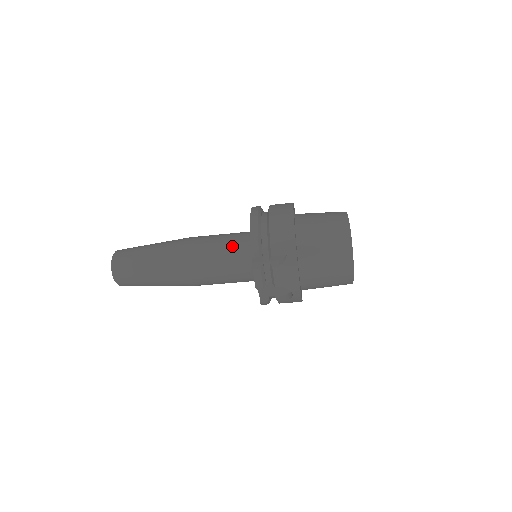
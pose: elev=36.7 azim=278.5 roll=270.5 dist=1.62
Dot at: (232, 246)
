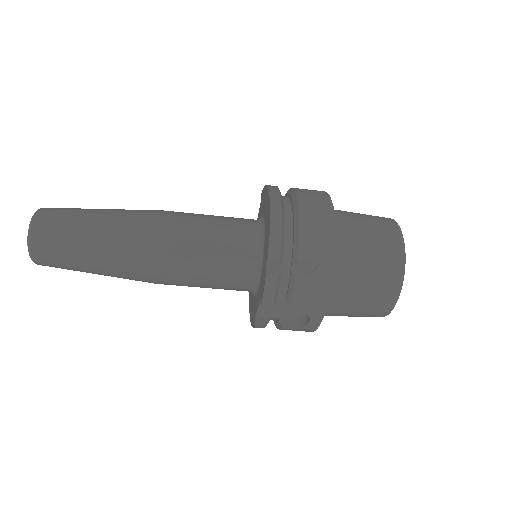
Dot at: (231, 235)
